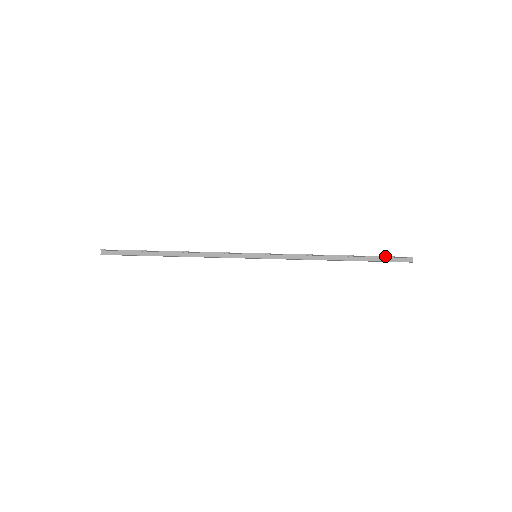
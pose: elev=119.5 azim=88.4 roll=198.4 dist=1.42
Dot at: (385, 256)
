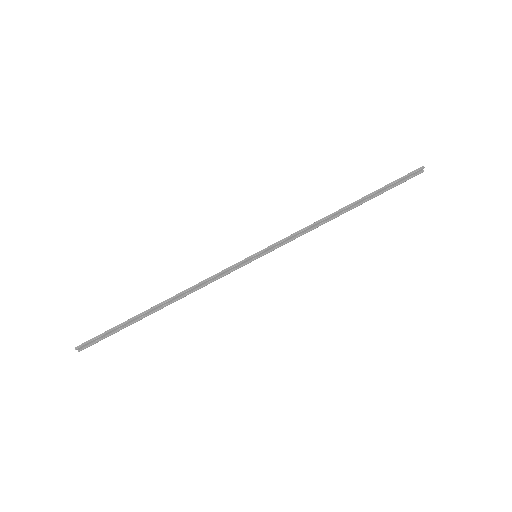
Dot at: (396, 182)
